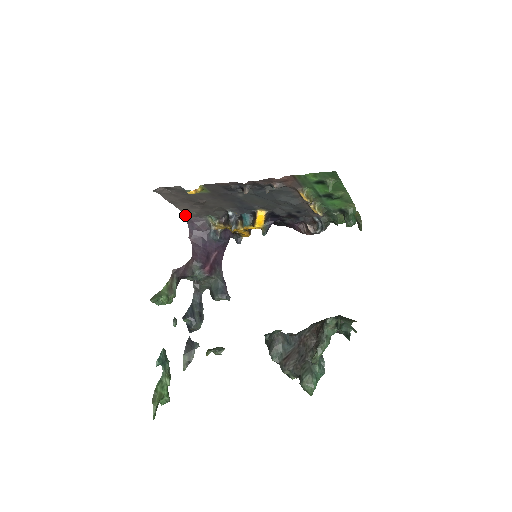
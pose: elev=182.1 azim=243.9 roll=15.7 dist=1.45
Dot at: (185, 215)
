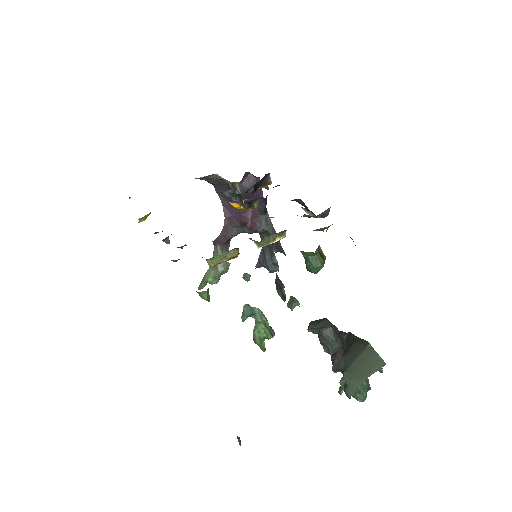
Dot at: occluded
